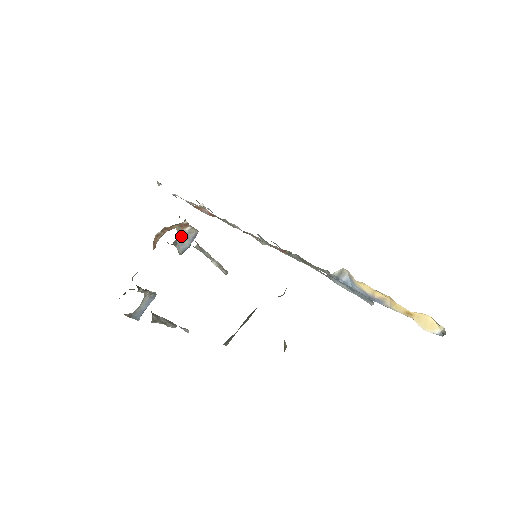
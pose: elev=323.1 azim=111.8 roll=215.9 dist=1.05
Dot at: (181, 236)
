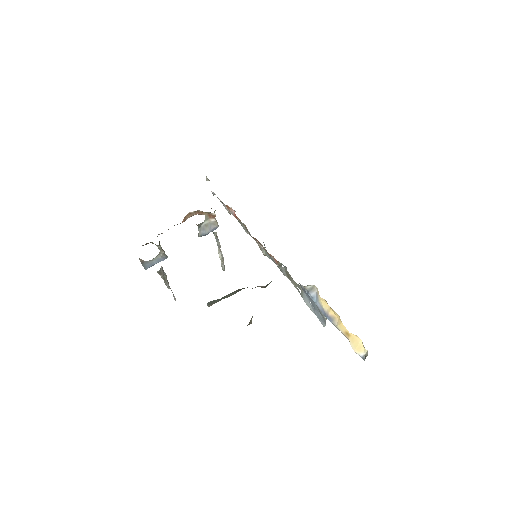
Dot at: (206, 223)
